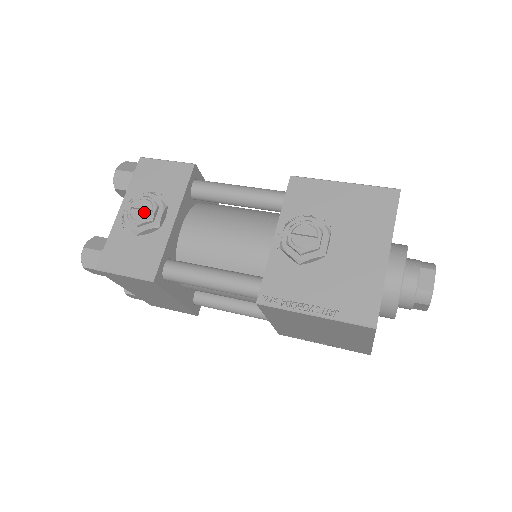
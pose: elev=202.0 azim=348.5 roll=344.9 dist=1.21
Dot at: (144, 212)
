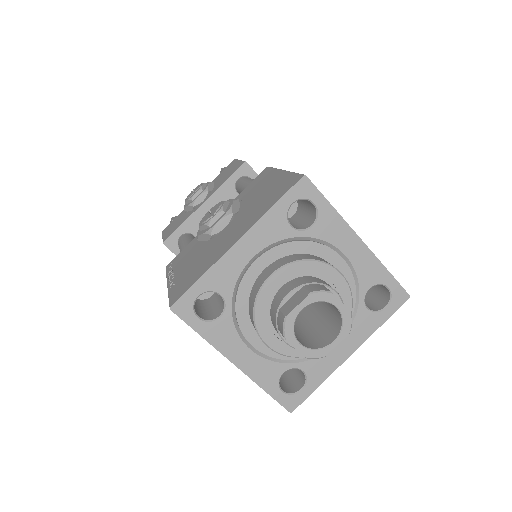
Dot at: (192, 193)
